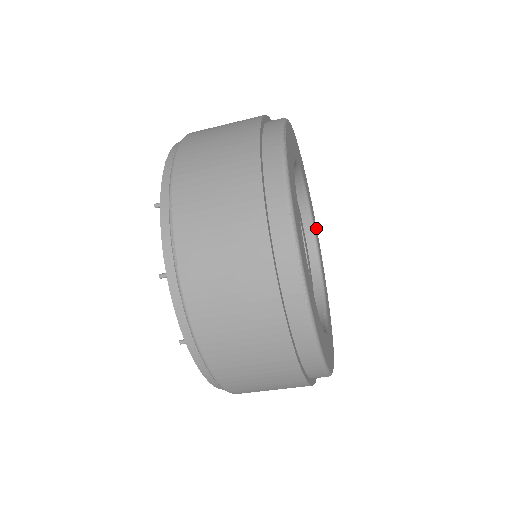
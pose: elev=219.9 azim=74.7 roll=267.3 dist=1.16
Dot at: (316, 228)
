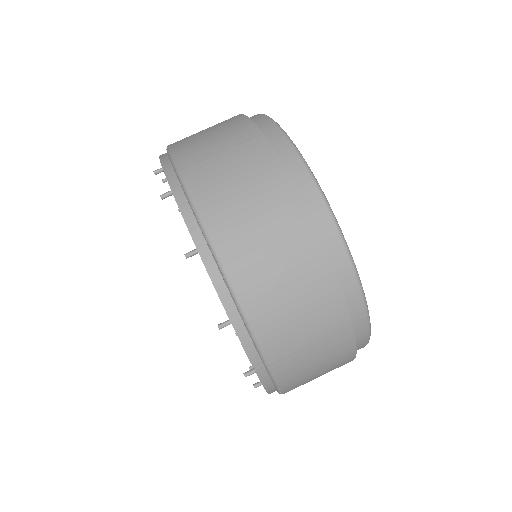
Dot at: occluded
